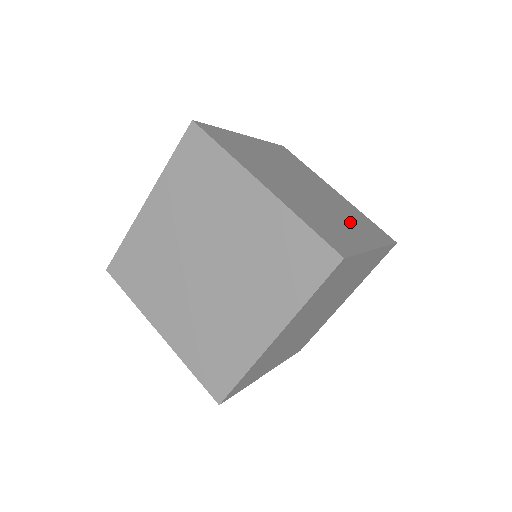
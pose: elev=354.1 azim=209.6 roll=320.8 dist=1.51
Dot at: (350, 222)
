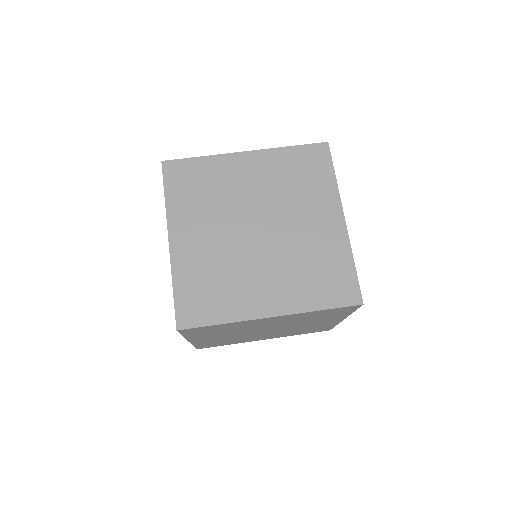
Dot at: (280, 277)
